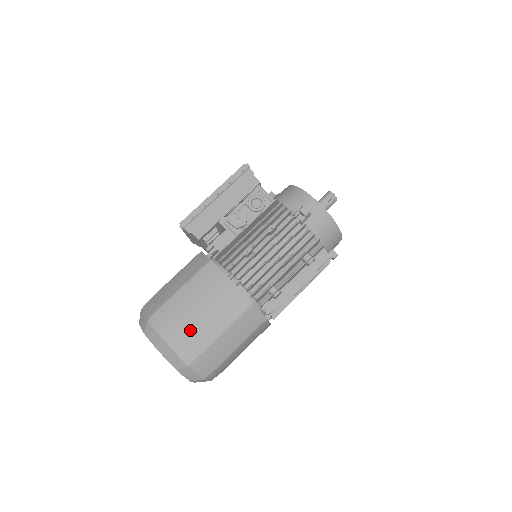
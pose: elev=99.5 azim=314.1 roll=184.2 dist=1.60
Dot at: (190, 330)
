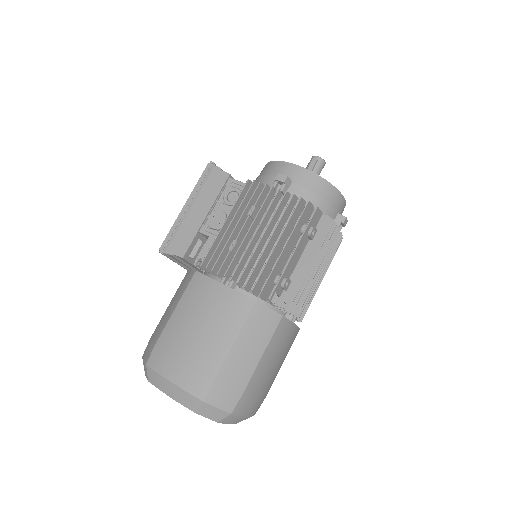
Dot at: (193, 357)
